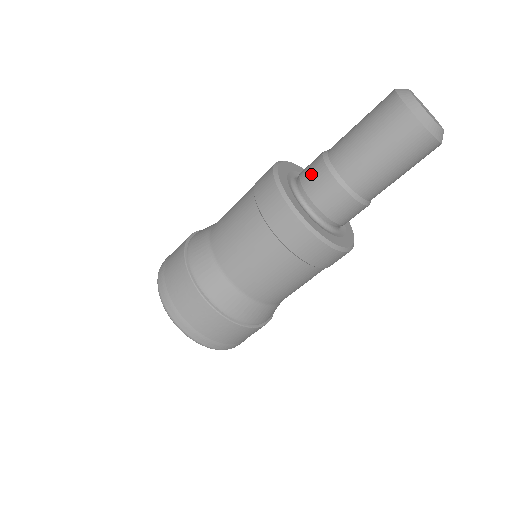
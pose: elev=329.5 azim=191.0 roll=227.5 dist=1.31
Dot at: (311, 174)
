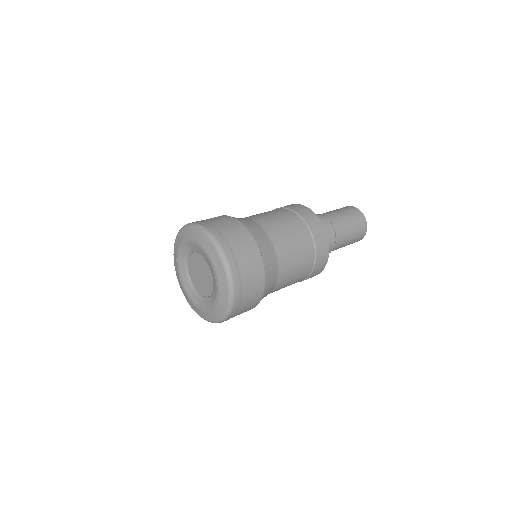
Dot at: occluded
